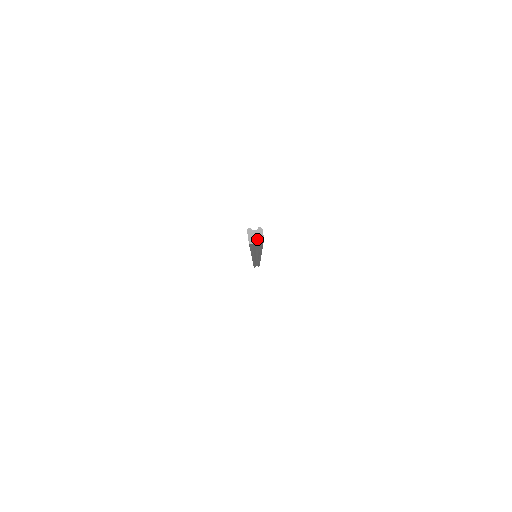
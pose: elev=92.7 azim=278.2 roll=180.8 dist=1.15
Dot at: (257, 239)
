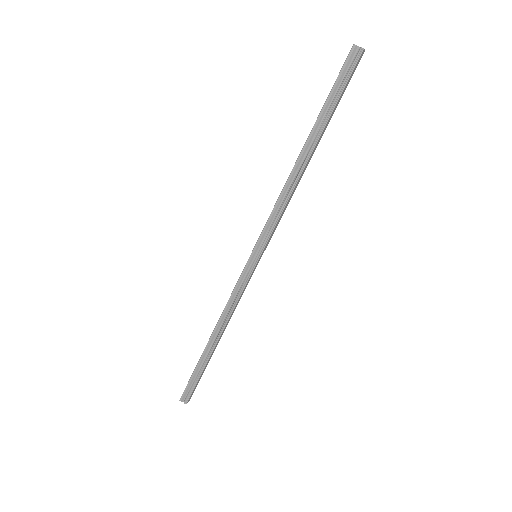
Dot at: (360, 47)
